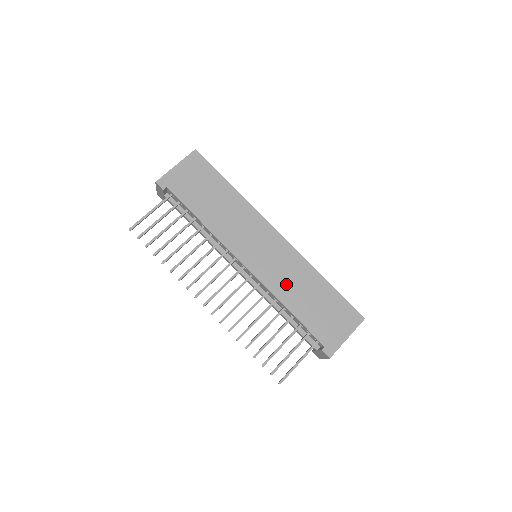
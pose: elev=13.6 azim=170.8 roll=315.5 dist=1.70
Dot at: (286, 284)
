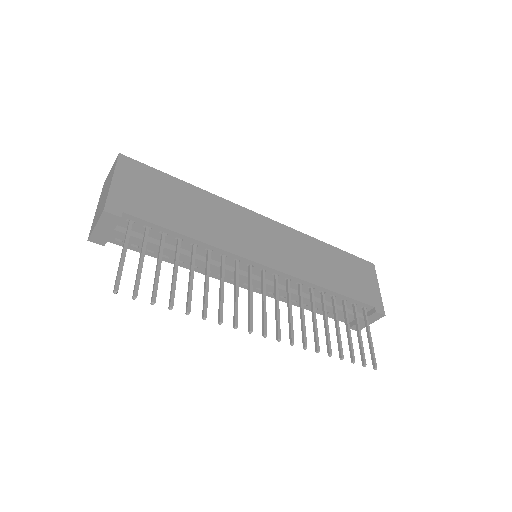
Dot at: (309, 266)
